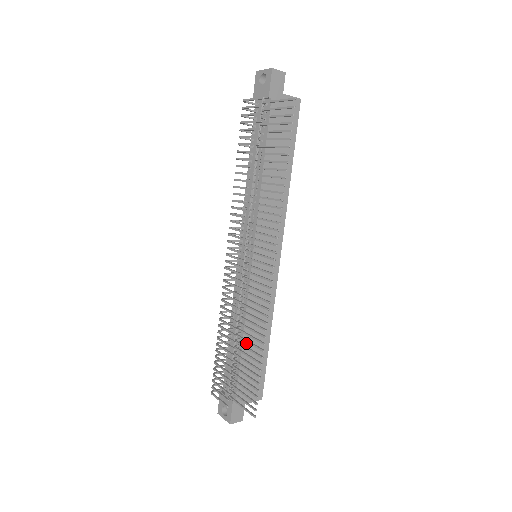
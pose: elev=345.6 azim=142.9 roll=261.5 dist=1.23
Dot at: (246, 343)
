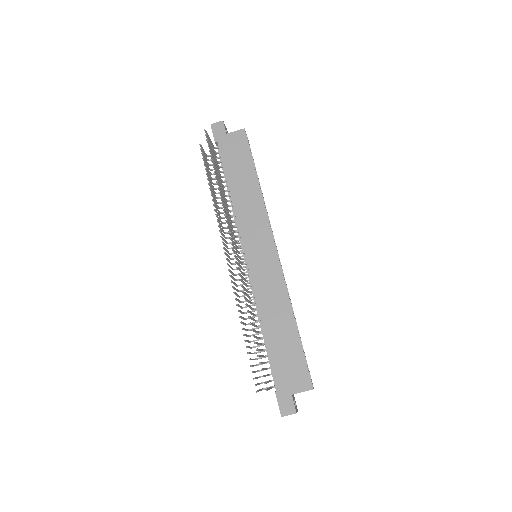
Dot at: (269, 332)
